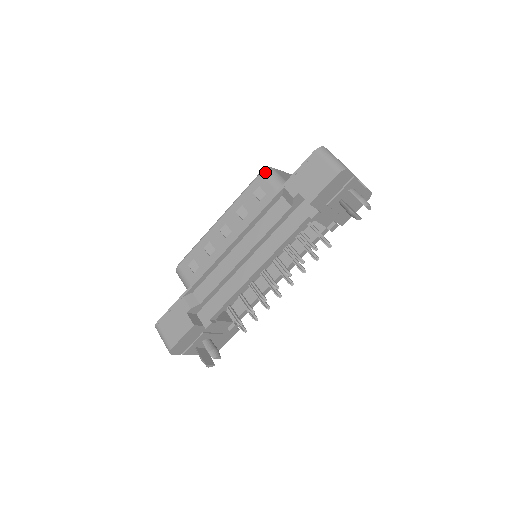
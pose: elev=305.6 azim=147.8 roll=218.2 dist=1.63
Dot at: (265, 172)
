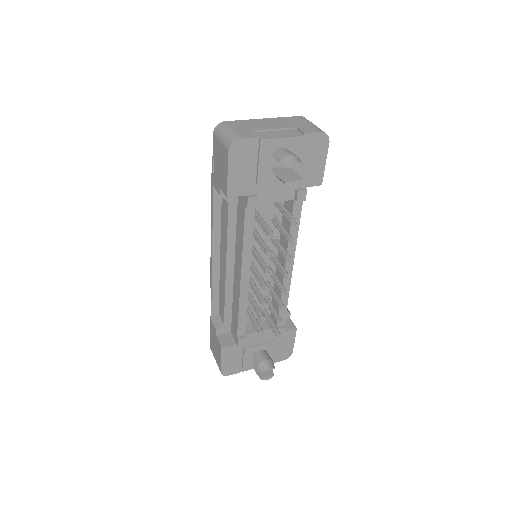
Dot at: occluded
